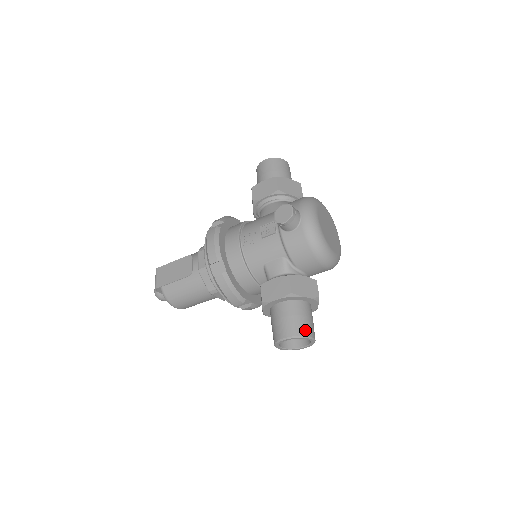
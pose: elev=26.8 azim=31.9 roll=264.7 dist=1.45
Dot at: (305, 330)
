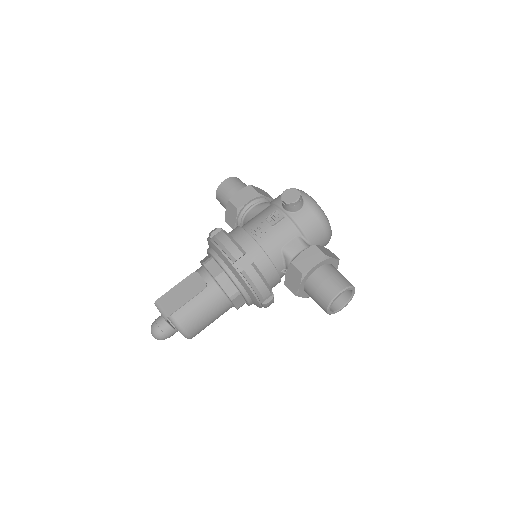
Dot at: (349, 282)
